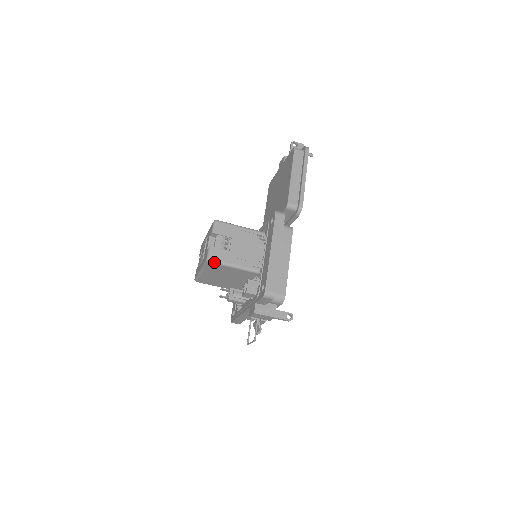
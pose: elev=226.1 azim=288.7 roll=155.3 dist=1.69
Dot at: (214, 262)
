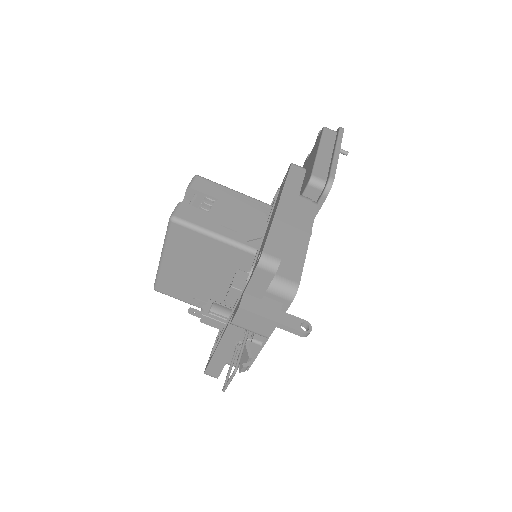
Dot at: (182, 222)
